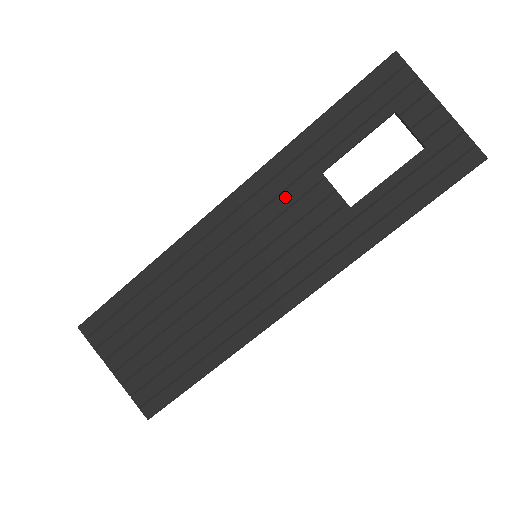
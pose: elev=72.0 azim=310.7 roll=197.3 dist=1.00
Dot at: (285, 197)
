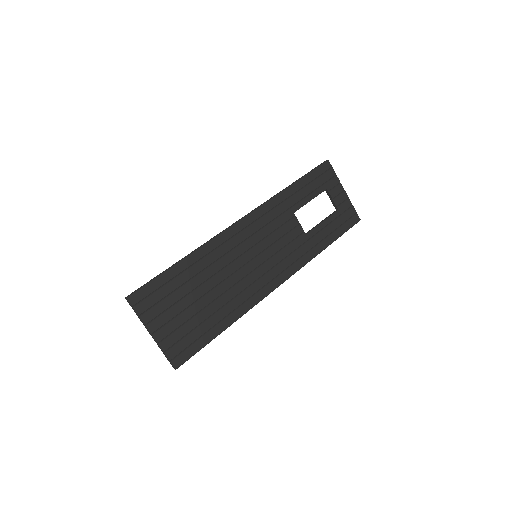
Dot at: (275, 223)
